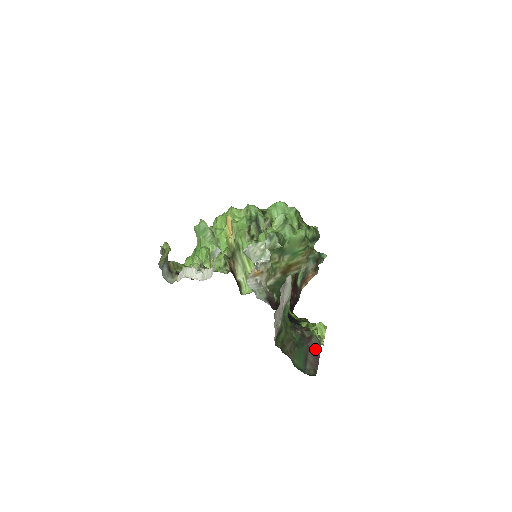
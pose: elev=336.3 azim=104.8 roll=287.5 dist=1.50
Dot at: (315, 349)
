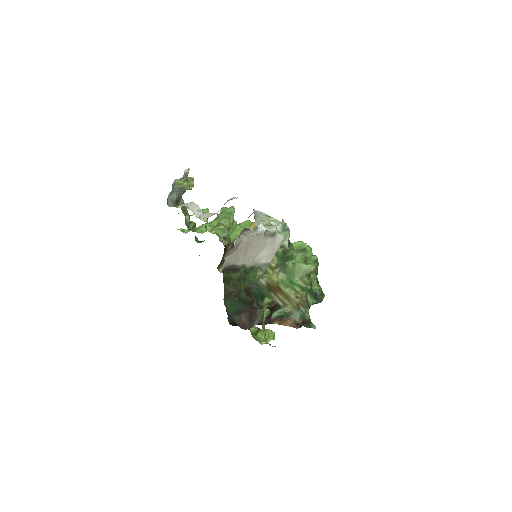
Dot at: (254, 317)
